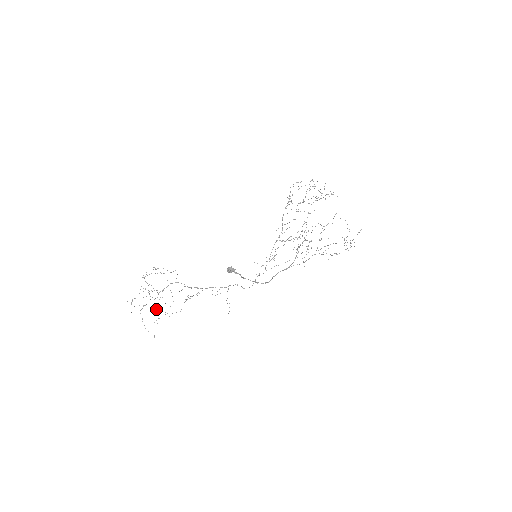
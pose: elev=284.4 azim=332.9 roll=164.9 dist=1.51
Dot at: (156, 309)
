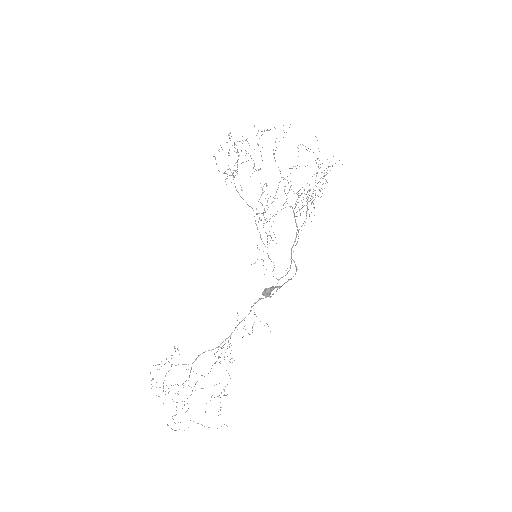
Dot at: occluded
